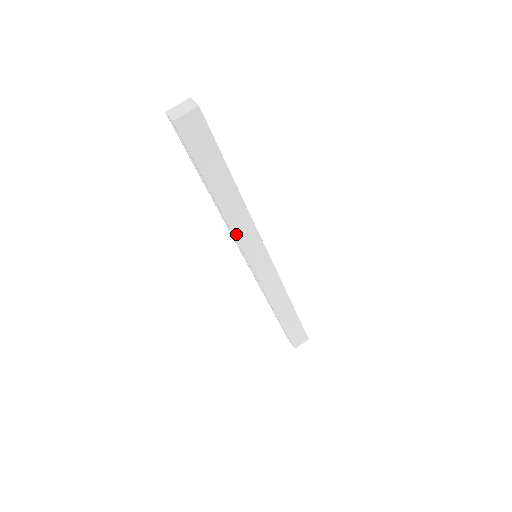
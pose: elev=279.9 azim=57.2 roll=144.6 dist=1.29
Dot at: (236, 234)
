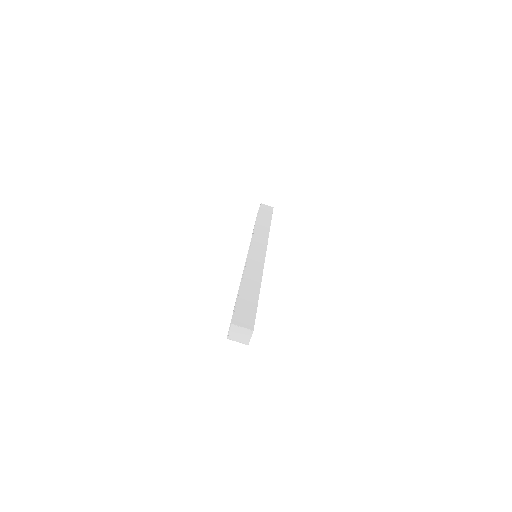
Dot at: occluded
